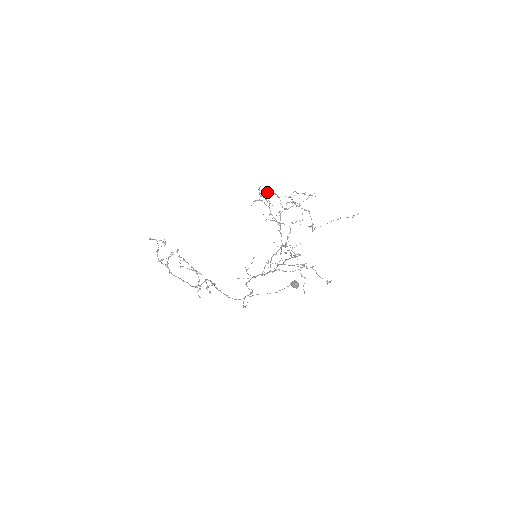
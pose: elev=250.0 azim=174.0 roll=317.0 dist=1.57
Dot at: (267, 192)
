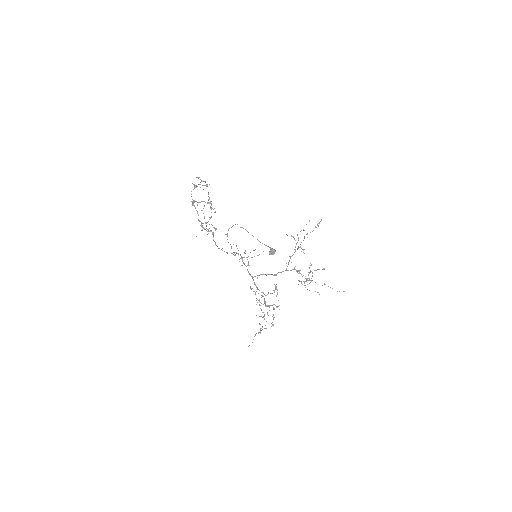
Dot at: (303, 249)
